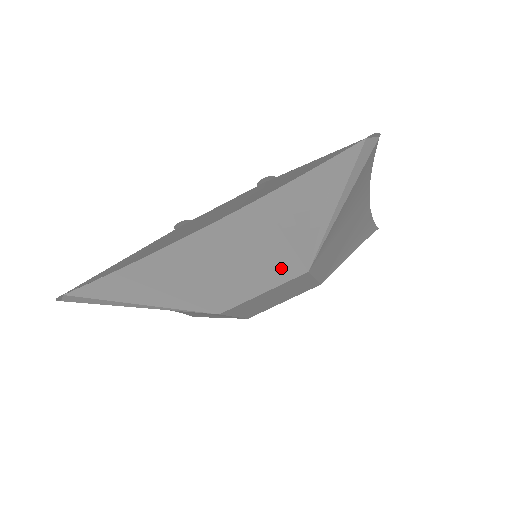
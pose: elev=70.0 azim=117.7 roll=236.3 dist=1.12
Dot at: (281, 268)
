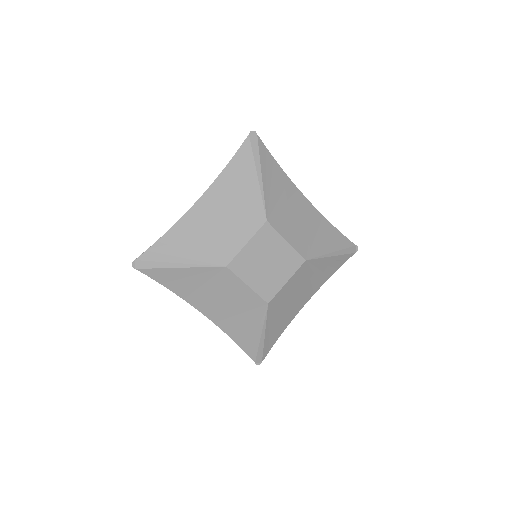
Dot at: (248, 221)
